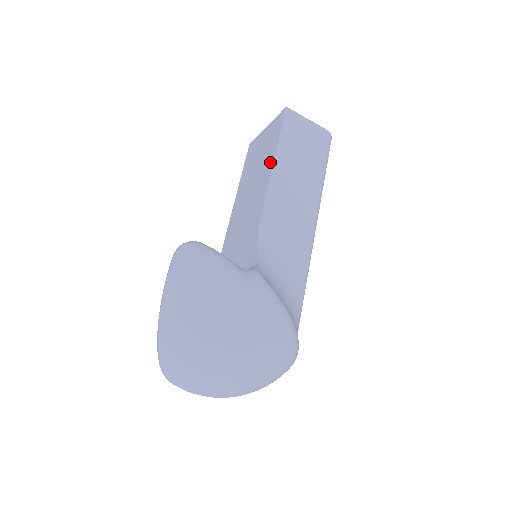
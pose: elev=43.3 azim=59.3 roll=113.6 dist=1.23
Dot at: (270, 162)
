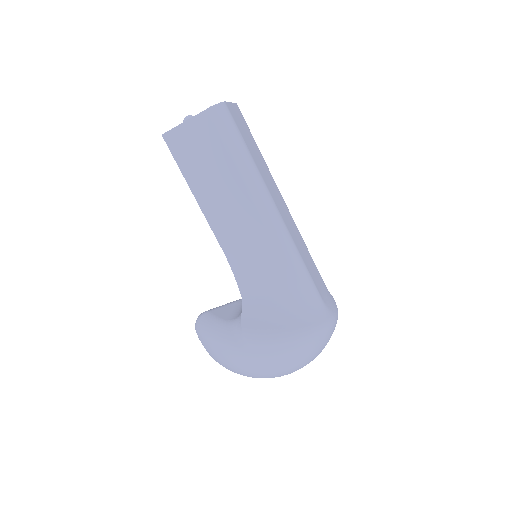
Dot at: occluded
